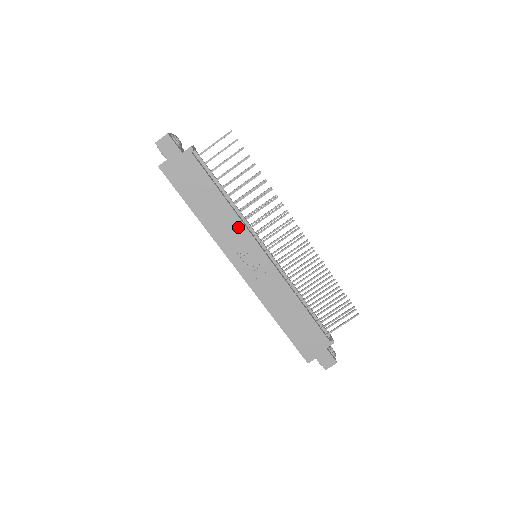
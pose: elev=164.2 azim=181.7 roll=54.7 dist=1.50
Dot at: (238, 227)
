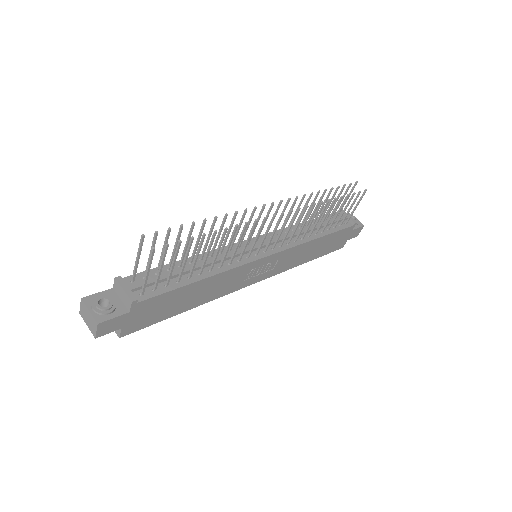
Dot at: (232, 274)
